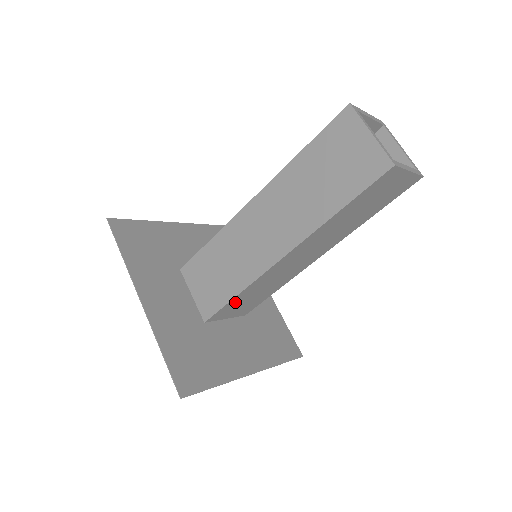
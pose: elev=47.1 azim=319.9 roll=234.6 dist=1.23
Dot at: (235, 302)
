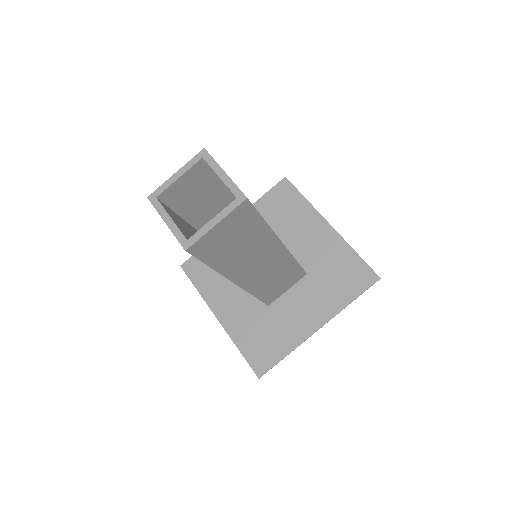
Dot at: (267, 294)
